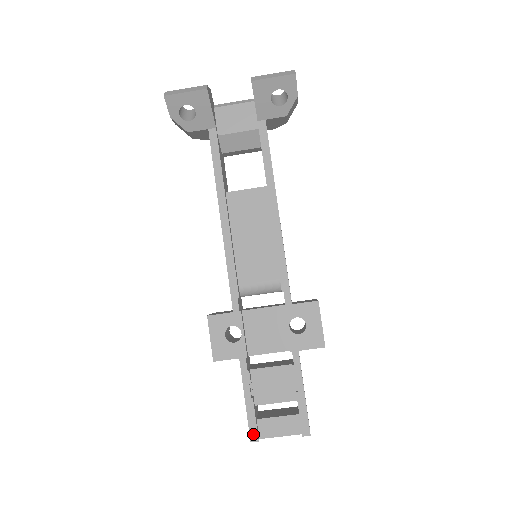
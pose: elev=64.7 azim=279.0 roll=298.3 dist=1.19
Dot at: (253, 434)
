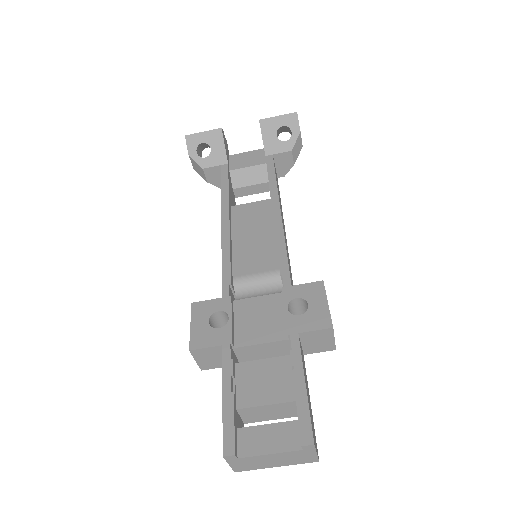
Dot at: (228, 443)
